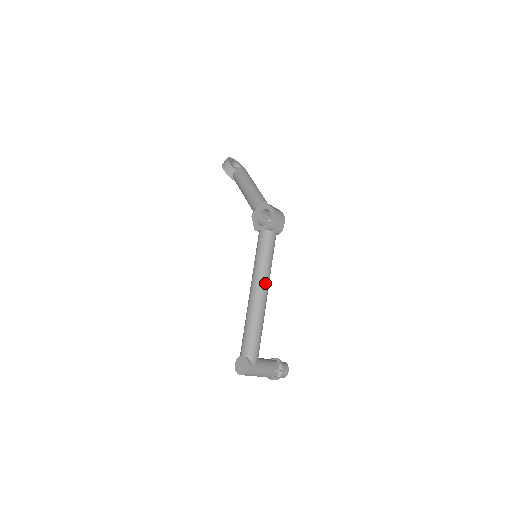
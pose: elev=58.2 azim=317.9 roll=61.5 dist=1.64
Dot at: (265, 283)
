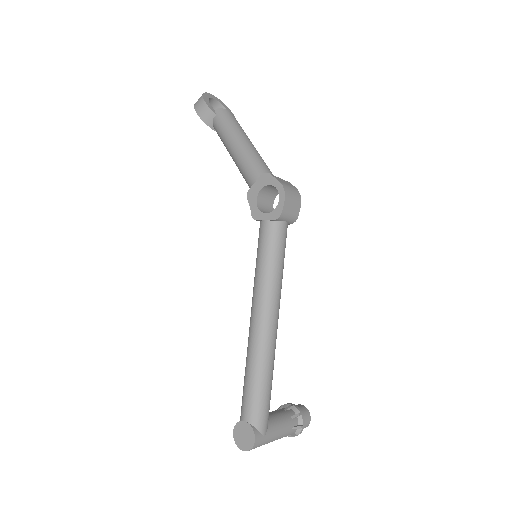
Dot at: (274, 306)
